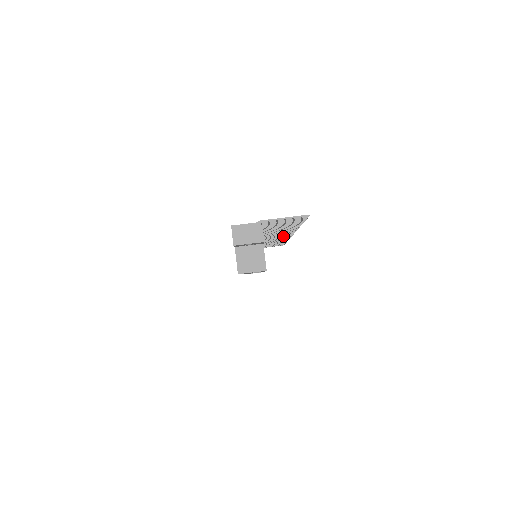
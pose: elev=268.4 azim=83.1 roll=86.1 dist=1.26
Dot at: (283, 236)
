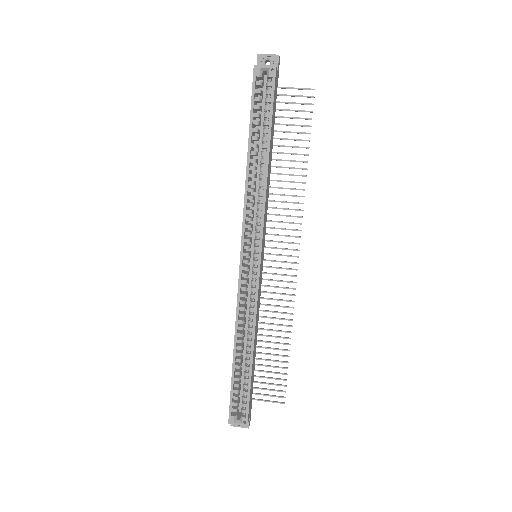
Dot at: (289, 255)
